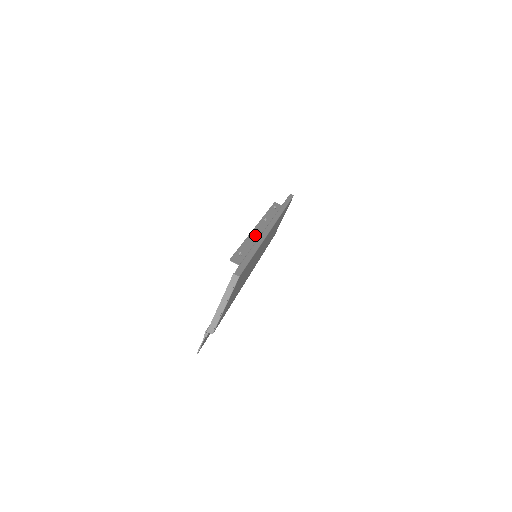
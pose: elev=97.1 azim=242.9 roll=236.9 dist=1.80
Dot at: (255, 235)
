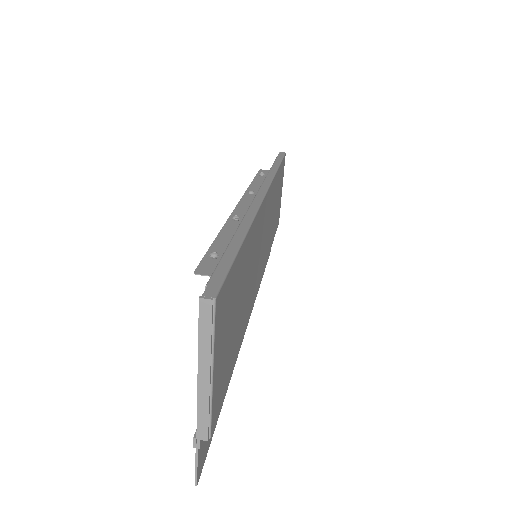
Dot at: (238, 217)
